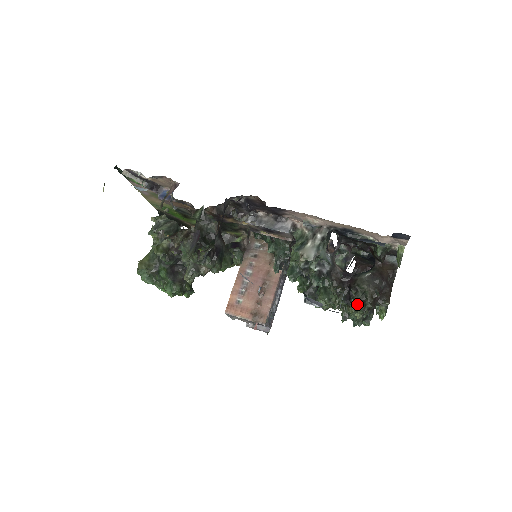
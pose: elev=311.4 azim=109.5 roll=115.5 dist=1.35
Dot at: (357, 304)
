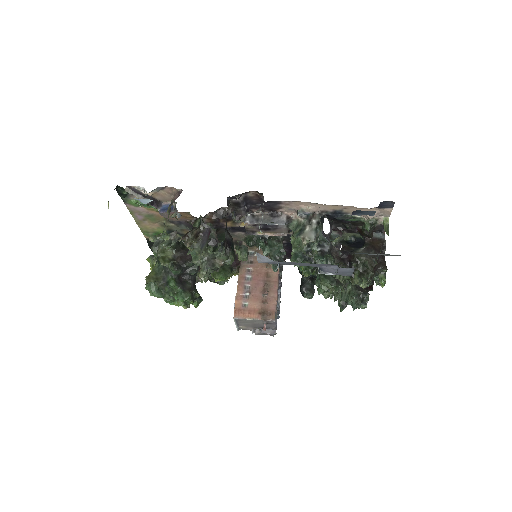
Dot at: (360, 275)
